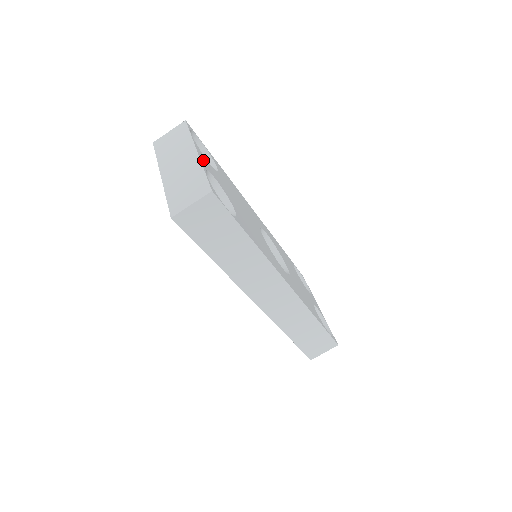
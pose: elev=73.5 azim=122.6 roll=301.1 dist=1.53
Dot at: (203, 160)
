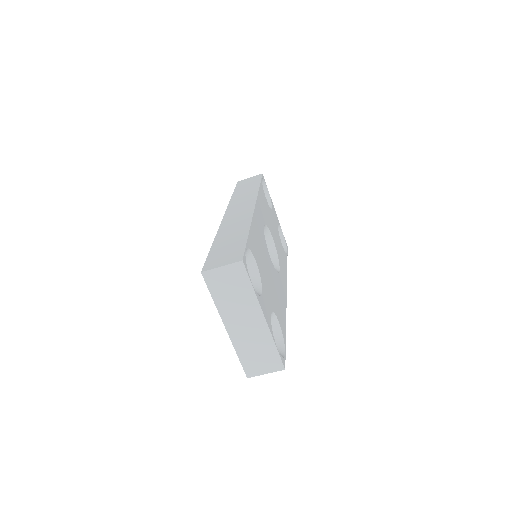
Dot at: (267, 316)
